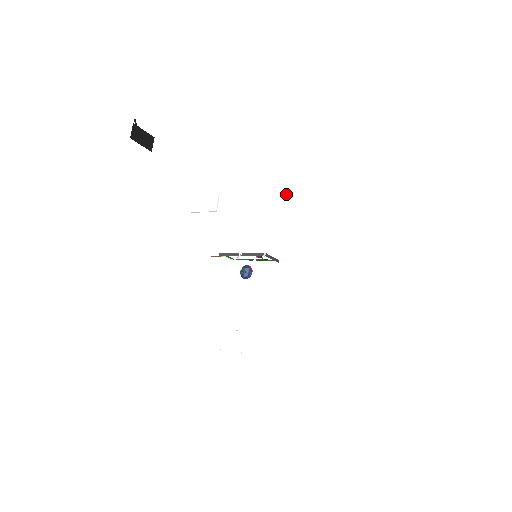
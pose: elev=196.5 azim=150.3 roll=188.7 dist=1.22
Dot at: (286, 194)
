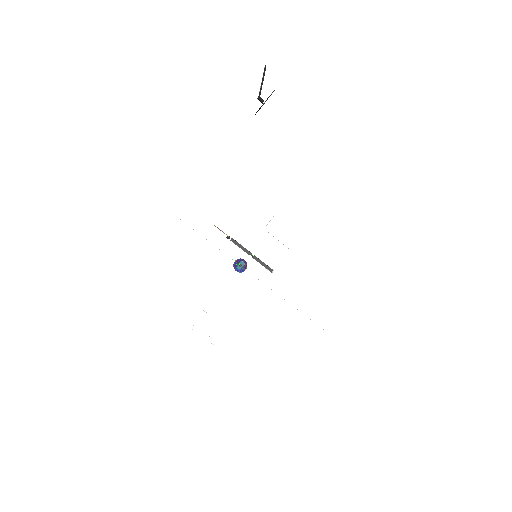
Dot at: (318, 230)
